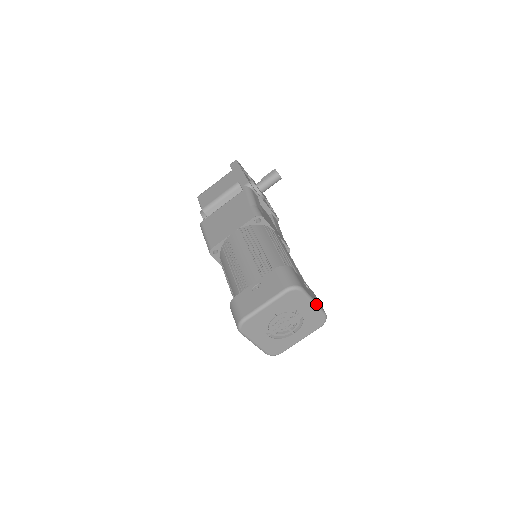
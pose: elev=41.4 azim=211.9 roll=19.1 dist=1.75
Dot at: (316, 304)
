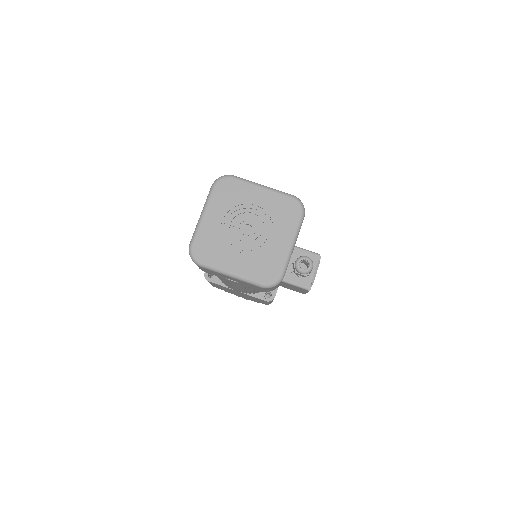
Dot at: (267, 187)
